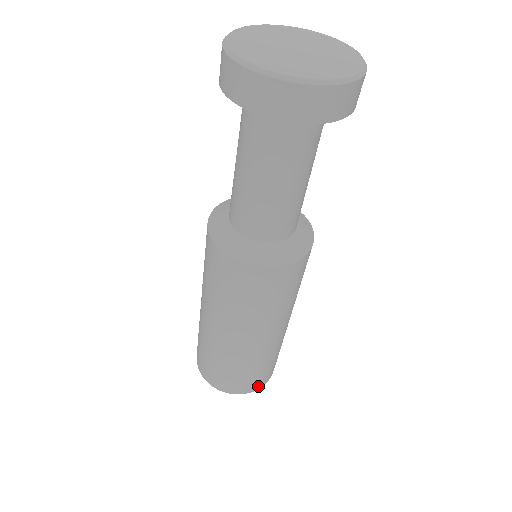
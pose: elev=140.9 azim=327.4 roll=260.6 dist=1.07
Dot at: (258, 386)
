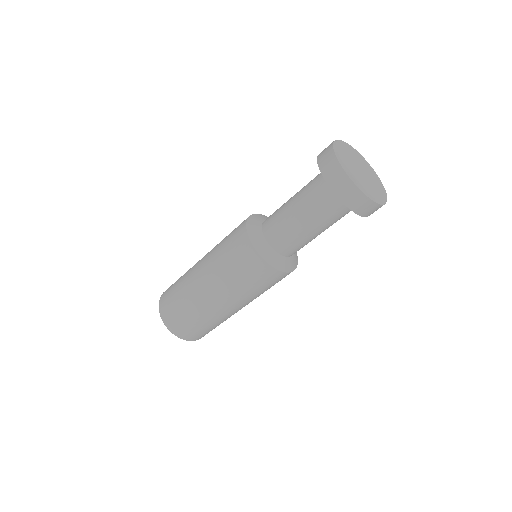
Dot at: (192, 338)
